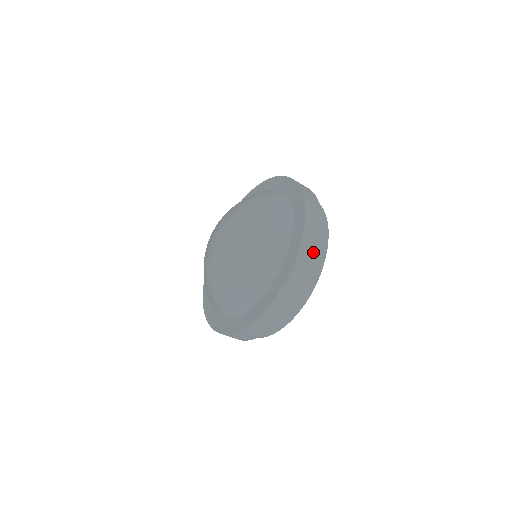
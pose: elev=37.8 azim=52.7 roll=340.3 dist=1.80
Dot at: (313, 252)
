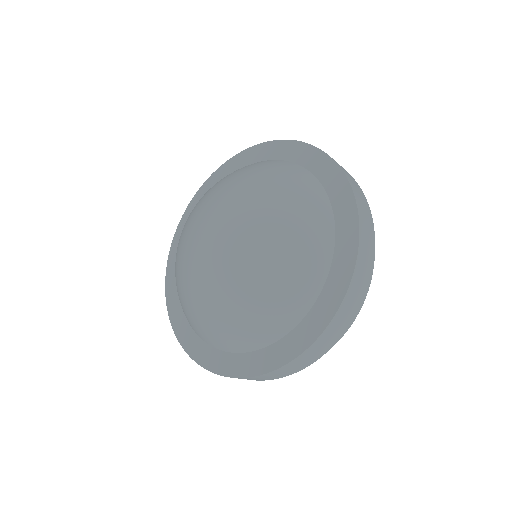
Dot at: (320, 352)
